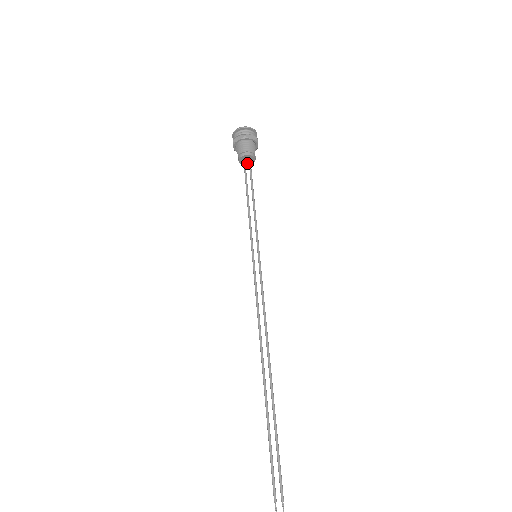
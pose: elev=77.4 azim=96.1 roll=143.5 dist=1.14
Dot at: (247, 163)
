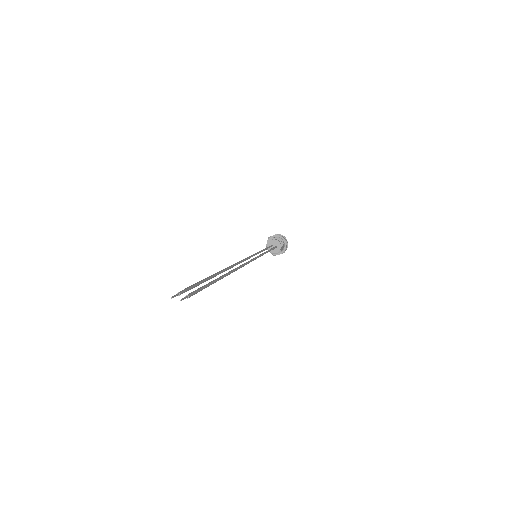
Dot at: (273, 250)
